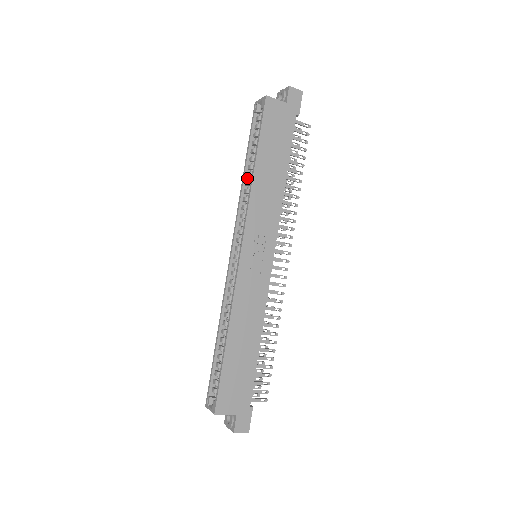
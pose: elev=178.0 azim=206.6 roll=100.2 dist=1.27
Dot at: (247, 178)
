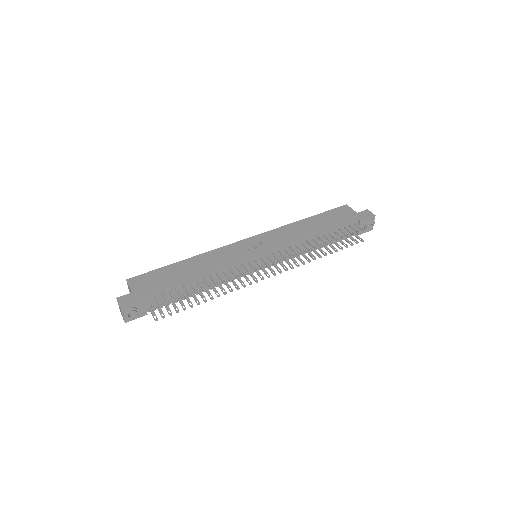
Dot at: occluded
